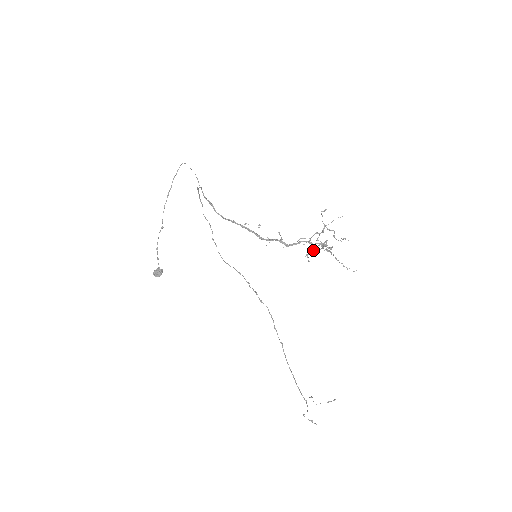
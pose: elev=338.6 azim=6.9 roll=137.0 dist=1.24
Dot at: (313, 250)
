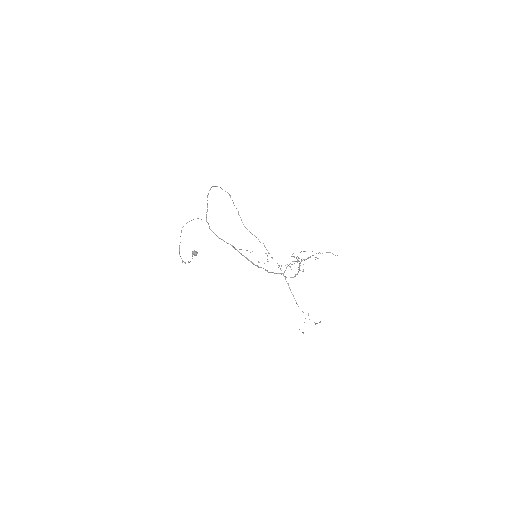
Dot at: occluded
